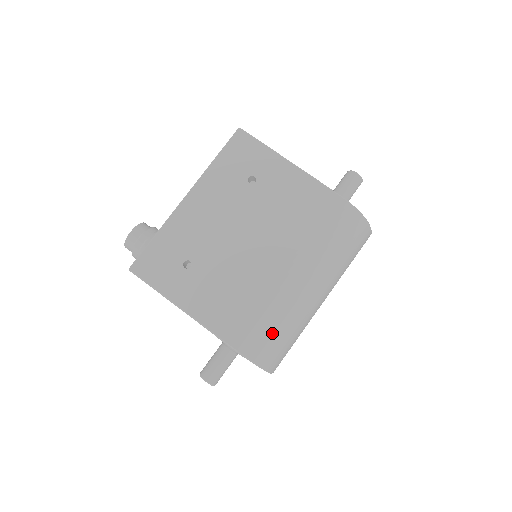
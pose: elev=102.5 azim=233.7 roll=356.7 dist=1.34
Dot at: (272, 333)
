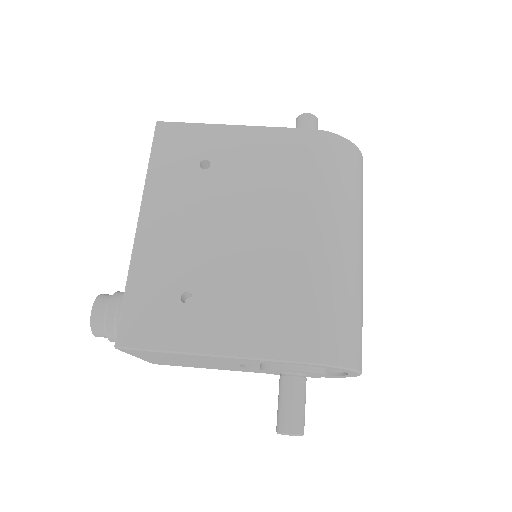
Dot at: (337, 318)
